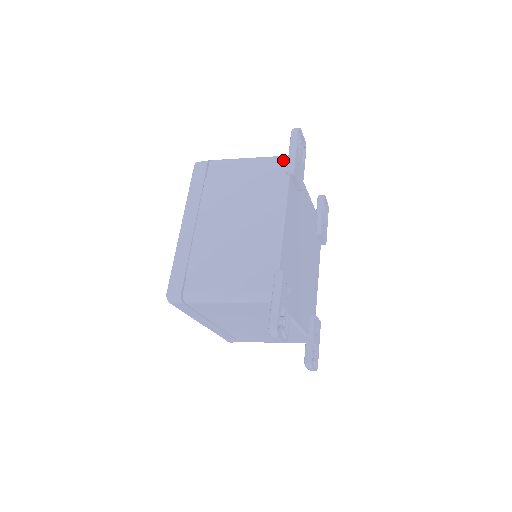
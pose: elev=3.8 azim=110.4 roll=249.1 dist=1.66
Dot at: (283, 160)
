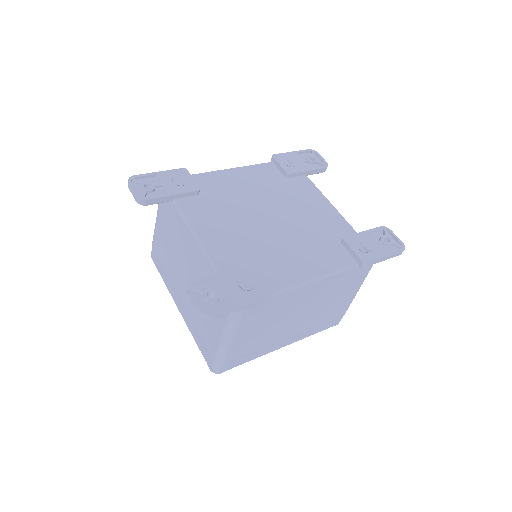
Dot at: occluded
